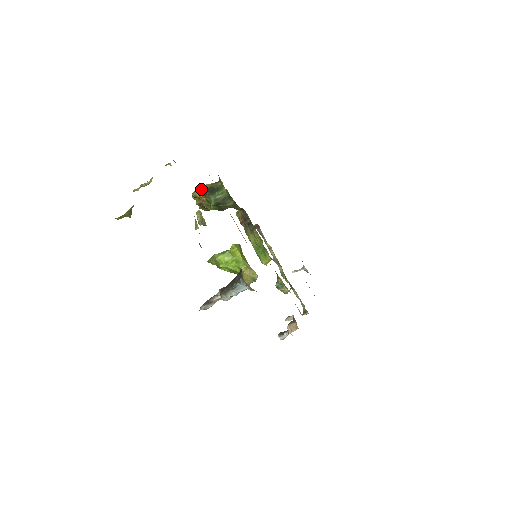
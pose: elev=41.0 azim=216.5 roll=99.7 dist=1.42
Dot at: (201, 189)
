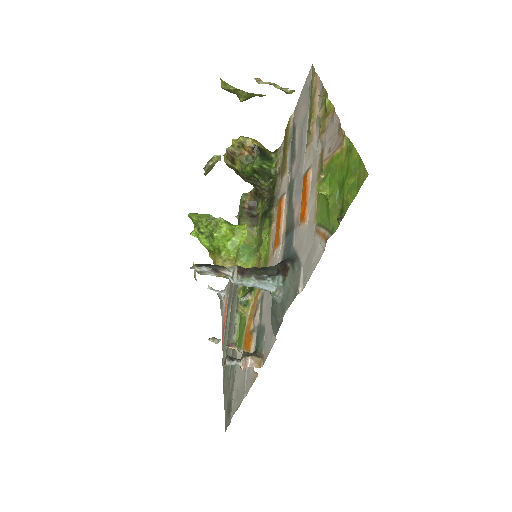
Dot at: (256, 142)
